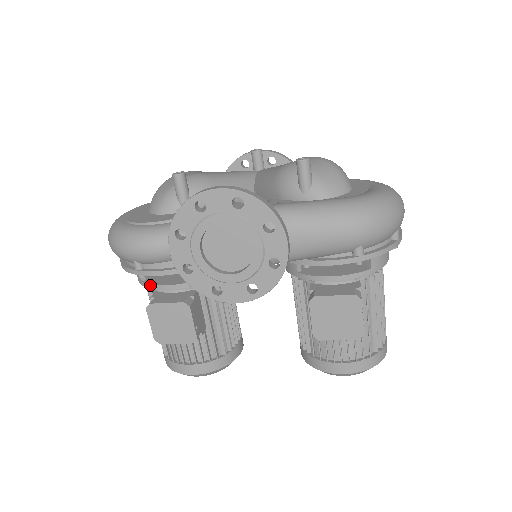
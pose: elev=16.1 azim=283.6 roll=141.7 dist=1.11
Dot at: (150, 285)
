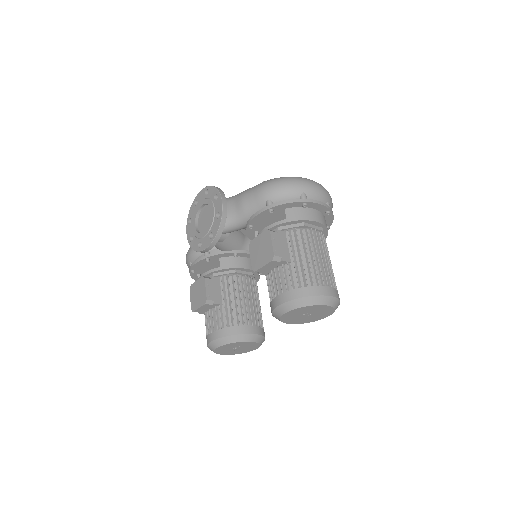
Dot at: occluded
